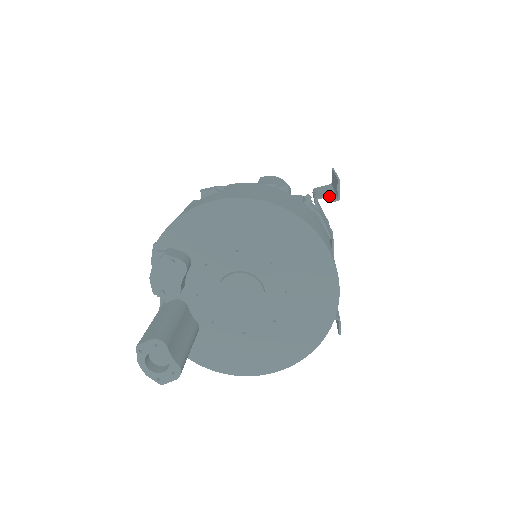
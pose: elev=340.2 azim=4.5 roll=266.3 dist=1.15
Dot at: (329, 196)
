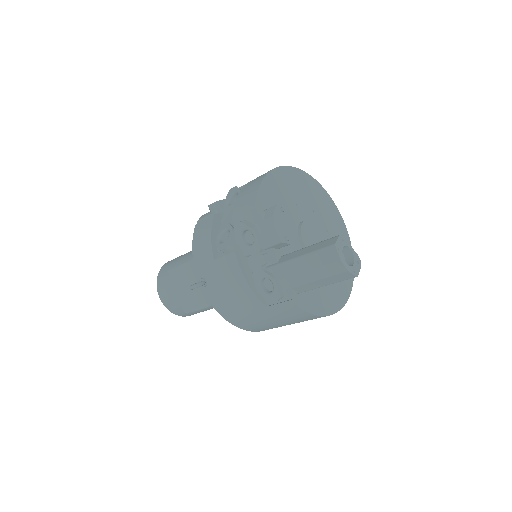
Dot at: occluded
